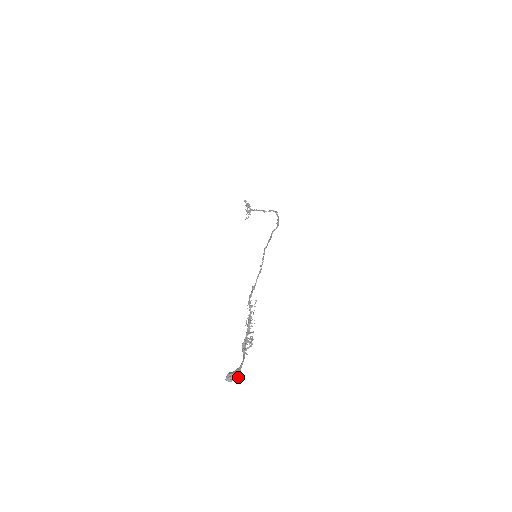
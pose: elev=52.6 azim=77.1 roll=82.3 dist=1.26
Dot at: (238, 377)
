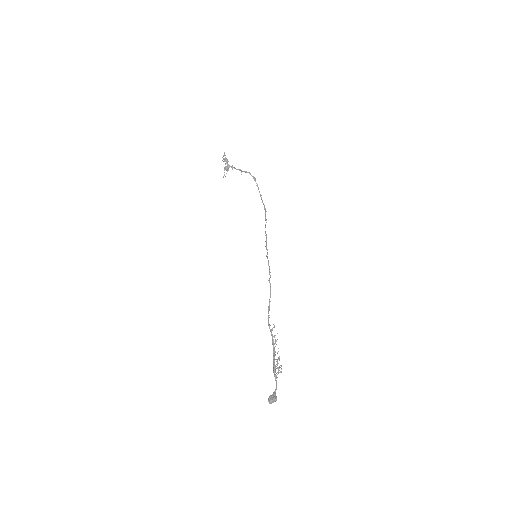
Dot at: (276, 400)
